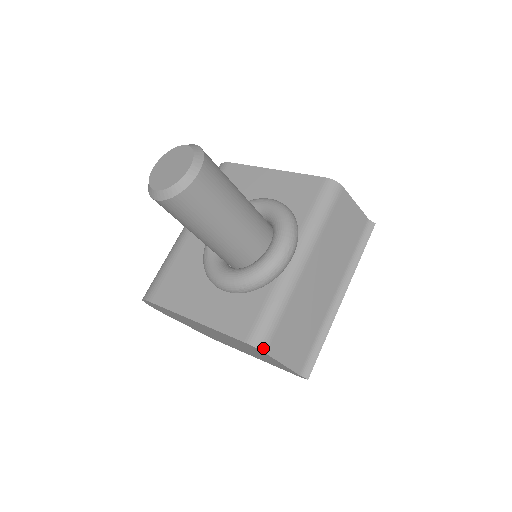
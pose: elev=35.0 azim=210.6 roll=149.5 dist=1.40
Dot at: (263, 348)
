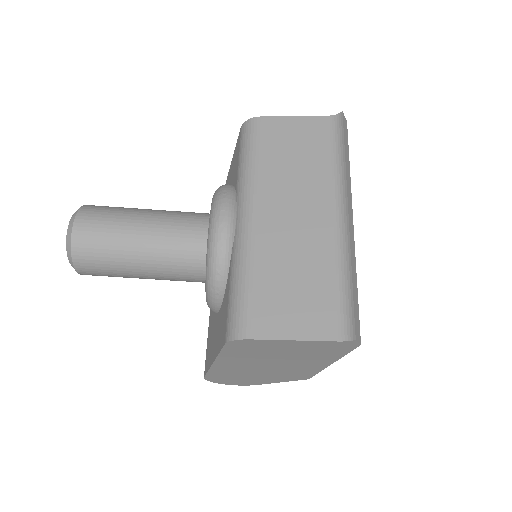
Dot at: (242, 335)
